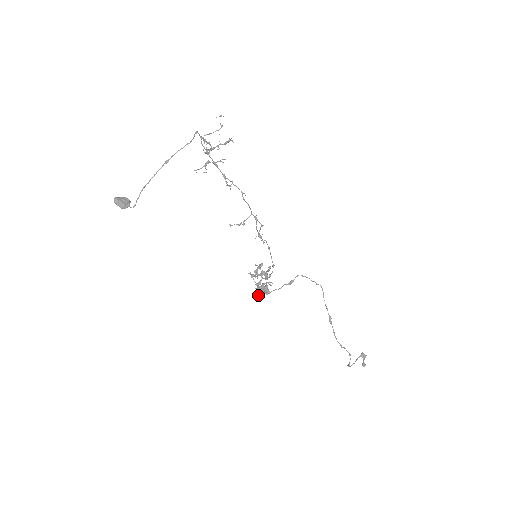
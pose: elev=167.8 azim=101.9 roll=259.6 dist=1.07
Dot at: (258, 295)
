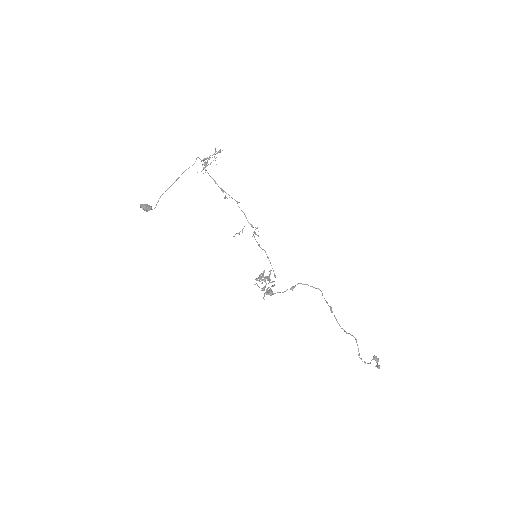
Dot at: (264, 295)
